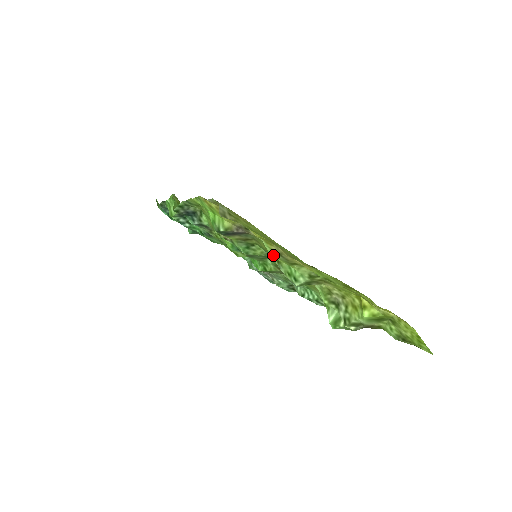
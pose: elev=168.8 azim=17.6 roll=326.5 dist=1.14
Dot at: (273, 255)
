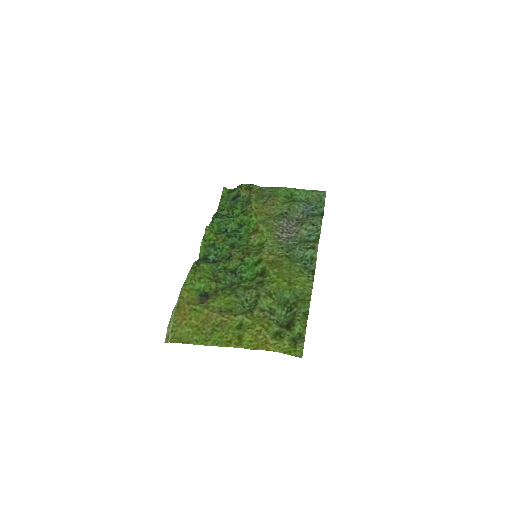
Dot at: (222, 307)
